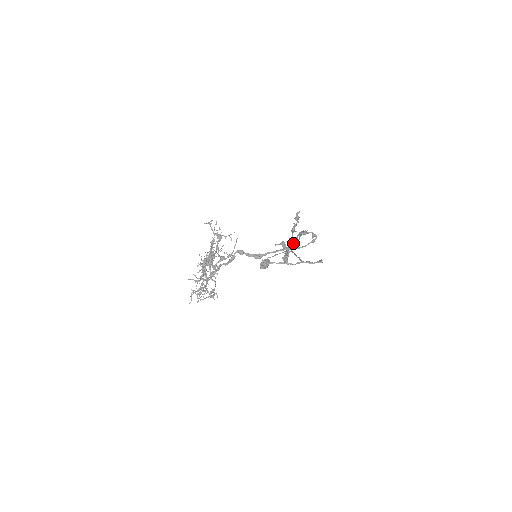
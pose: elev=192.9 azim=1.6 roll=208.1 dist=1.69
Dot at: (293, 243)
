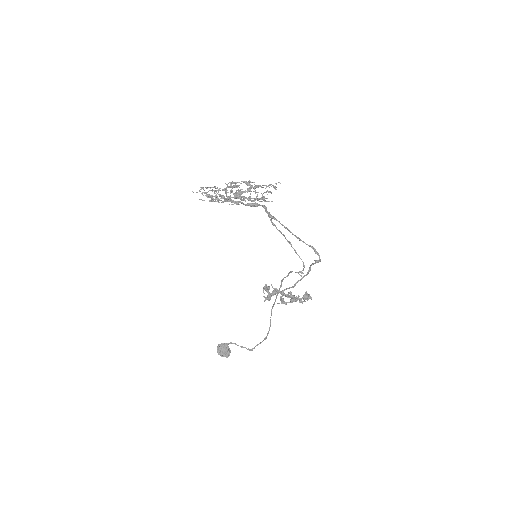
Dot at: (285, 294)
